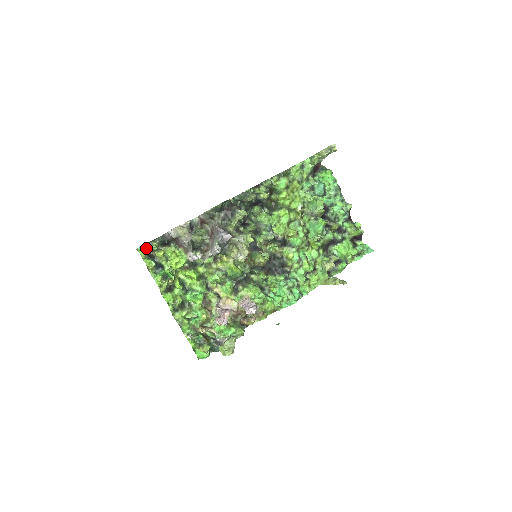
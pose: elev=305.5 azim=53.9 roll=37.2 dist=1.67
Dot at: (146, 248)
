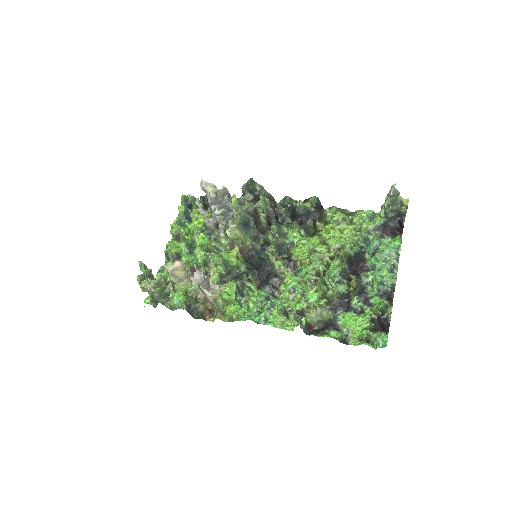
Dot at: (190, 198)
